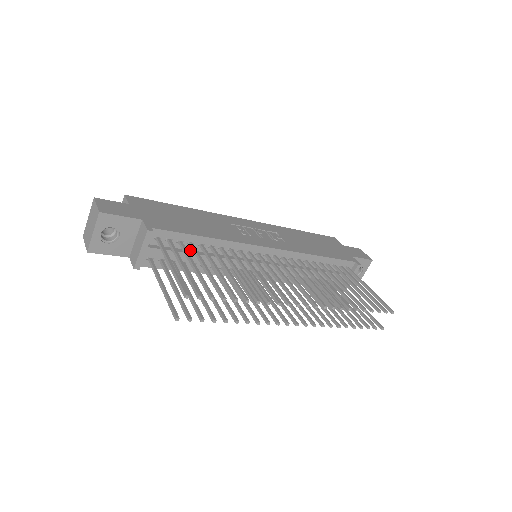
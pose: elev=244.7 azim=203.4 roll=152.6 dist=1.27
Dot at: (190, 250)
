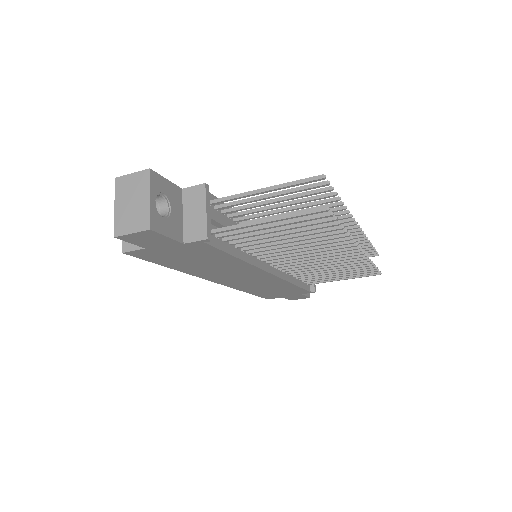
Dot at: occluded
